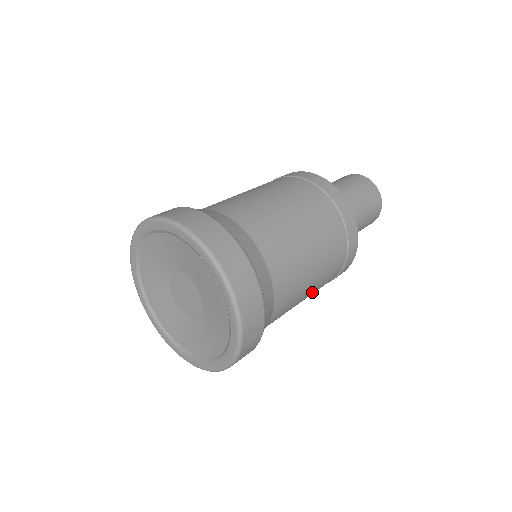
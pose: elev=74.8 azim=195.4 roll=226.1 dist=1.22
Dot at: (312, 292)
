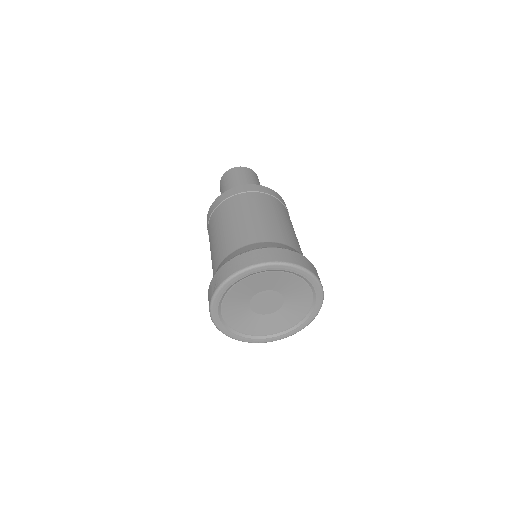
Dot at: occluded
